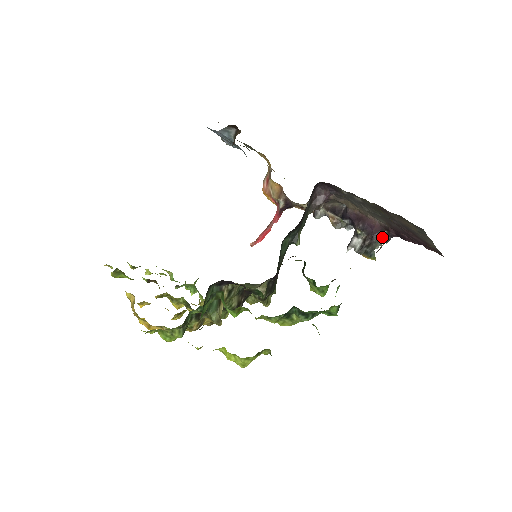
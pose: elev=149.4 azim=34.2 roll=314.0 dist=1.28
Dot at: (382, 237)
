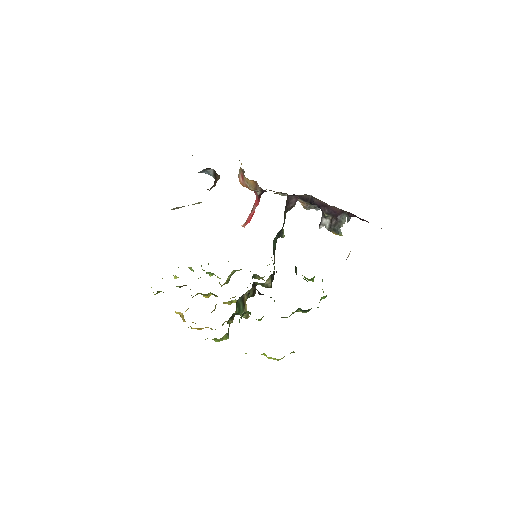
Dot at: (344, 217)
